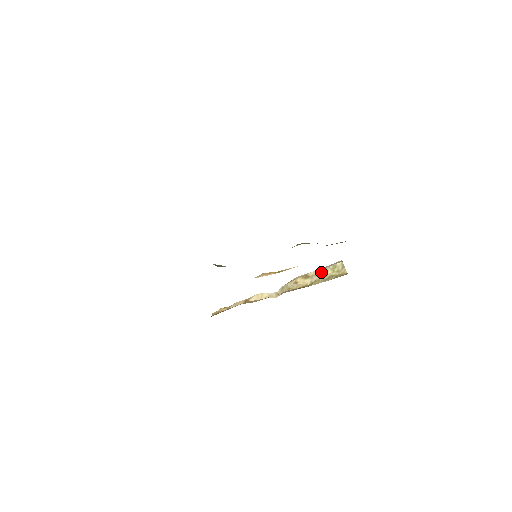
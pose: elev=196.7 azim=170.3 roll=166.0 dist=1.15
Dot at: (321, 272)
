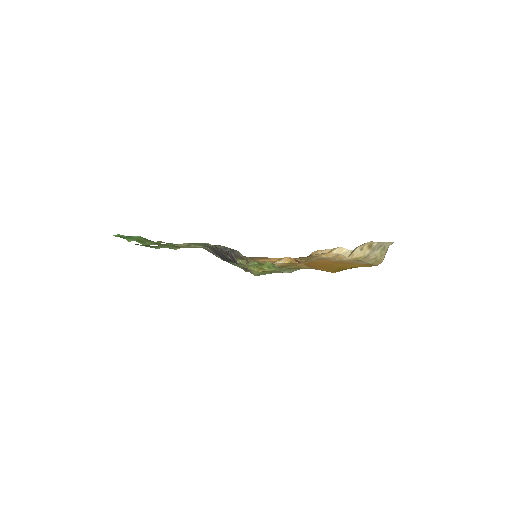
Dot at: (376, 248)
